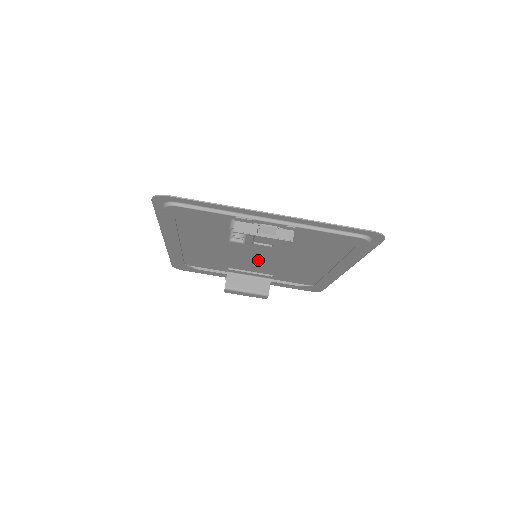
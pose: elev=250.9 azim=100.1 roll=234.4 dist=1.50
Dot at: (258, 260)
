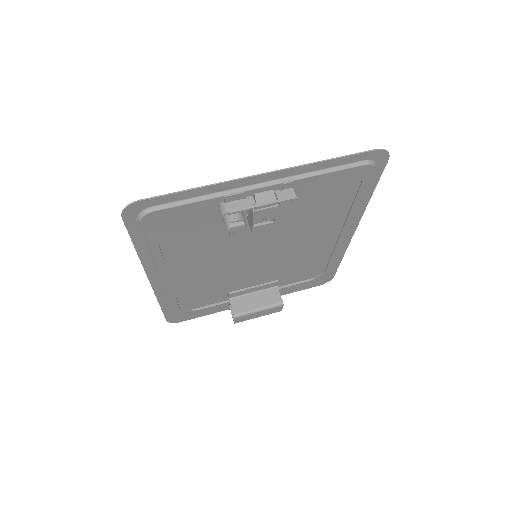
Dot at: (259, 263)
